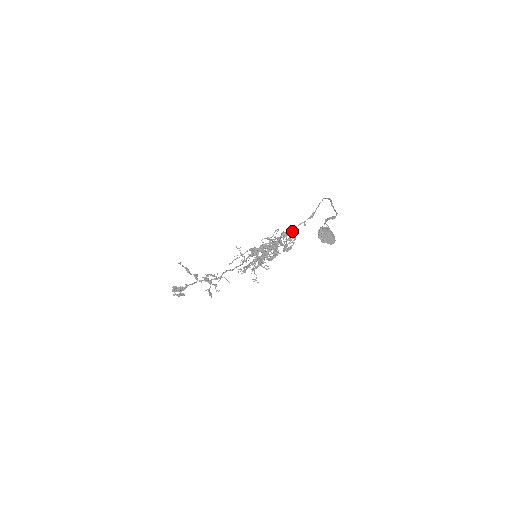
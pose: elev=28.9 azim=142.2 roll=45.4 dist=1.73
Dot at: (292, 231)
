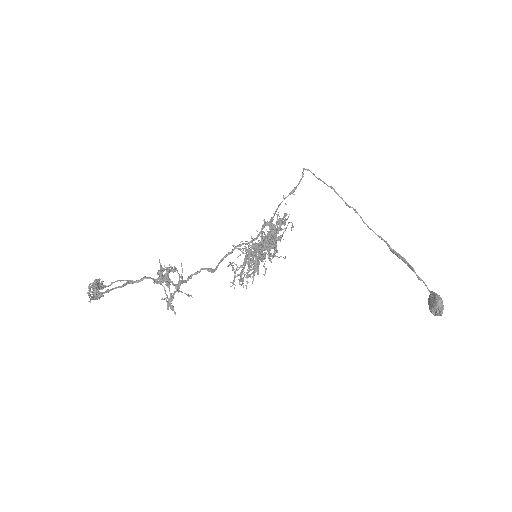
Dot at: occluded
